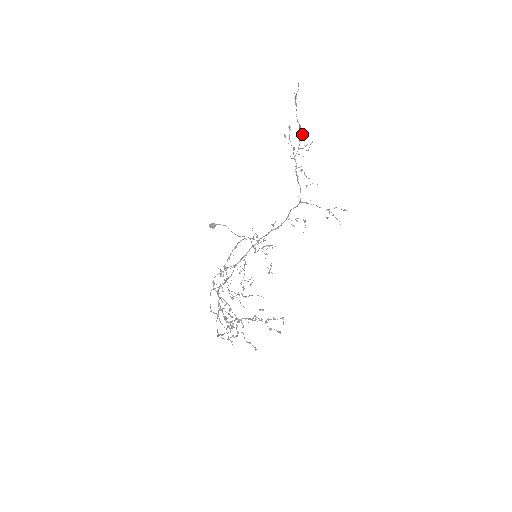
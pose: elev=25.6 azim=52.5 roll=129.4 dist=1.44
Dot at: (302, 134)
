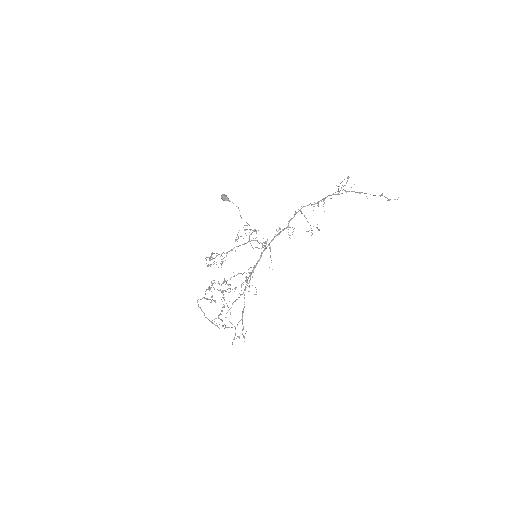
Dot at: (351, 187)
